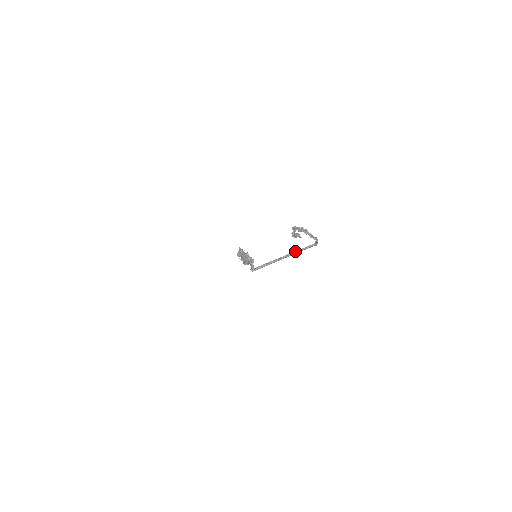
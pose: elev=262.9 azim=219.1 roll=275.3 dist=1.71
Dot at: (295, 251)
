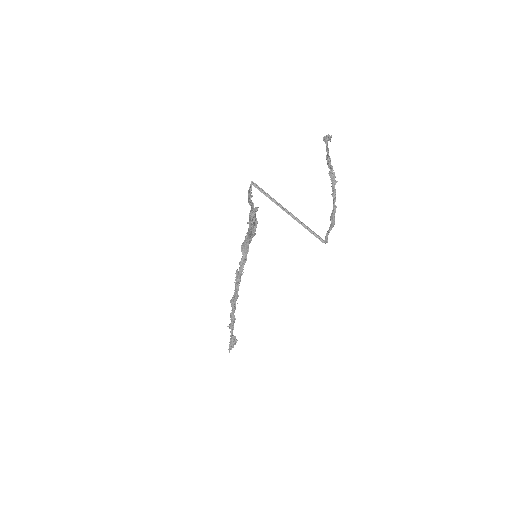
Dot at: (302, 222)
